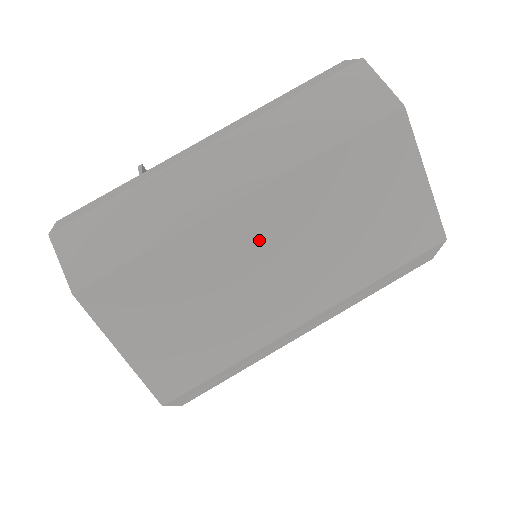
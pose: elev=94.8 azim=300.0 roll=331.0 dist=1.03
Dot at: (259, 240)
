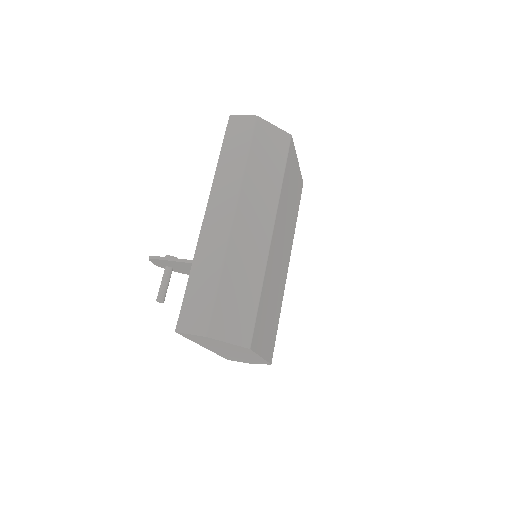
Dot at: (277, 247)
